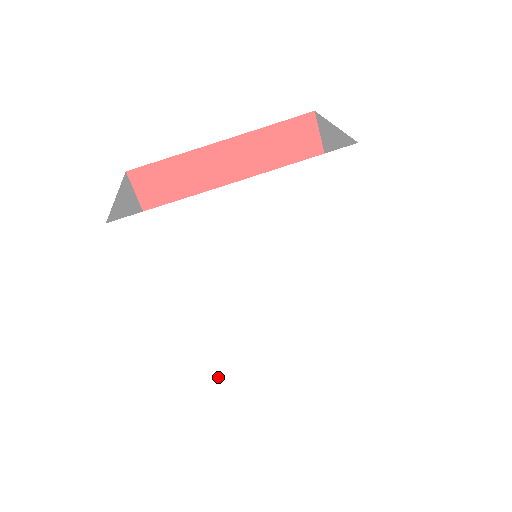
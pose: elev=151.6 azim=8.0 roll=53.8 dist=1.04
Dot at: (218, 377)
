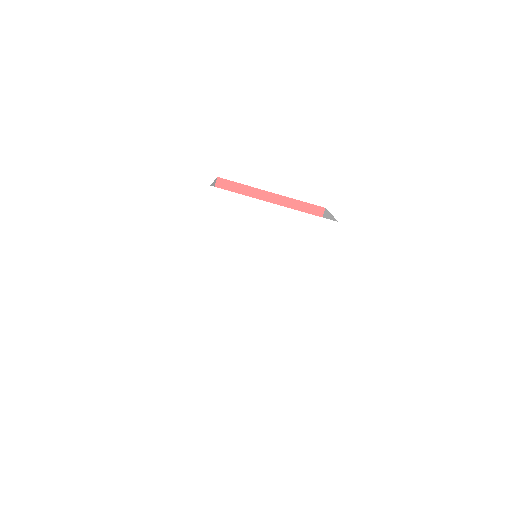
Dot at: (201, 301)
